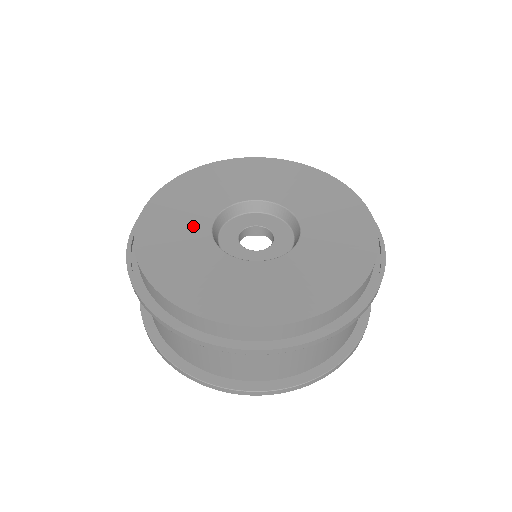
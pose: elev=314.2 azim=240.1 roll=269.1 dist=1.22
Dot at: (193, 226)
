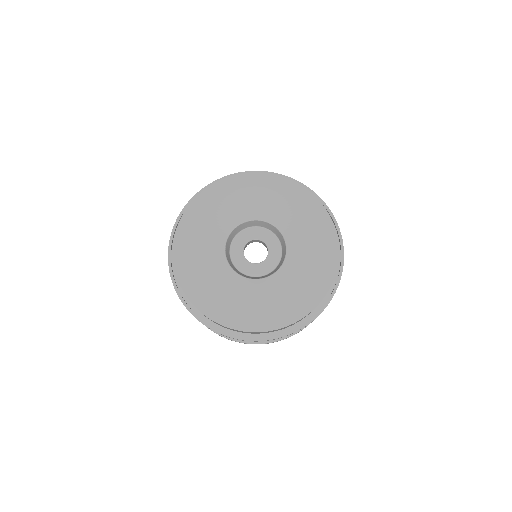
Dot at: (212, 254)
